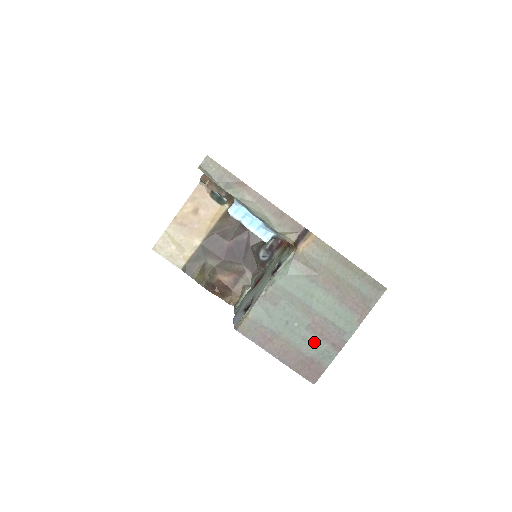
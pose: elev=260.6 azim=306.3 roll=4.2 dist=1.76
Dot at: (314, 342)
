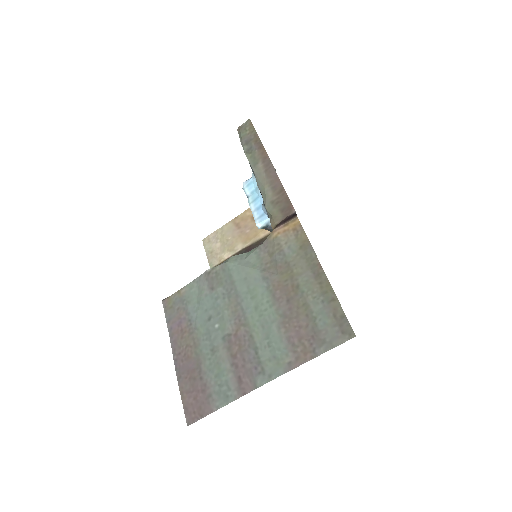
Dot at: (221, 362)
